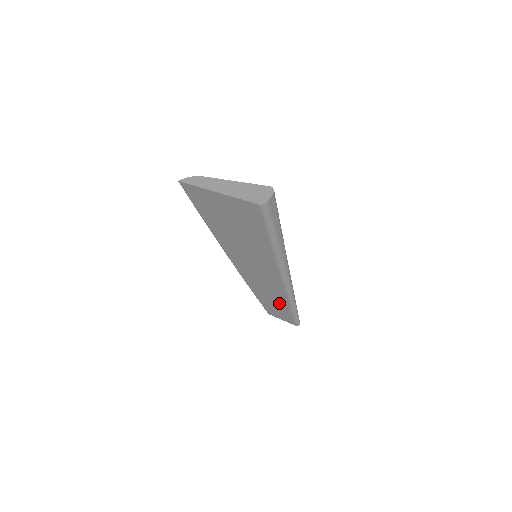
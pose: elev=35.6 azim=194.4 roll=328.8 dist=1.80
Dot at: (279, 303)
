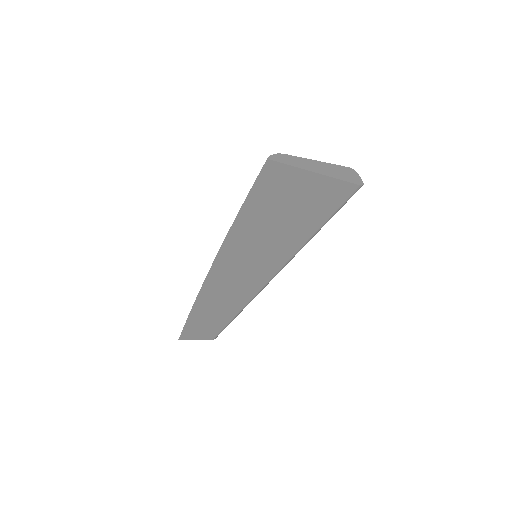
Dot at: (224, 314)
